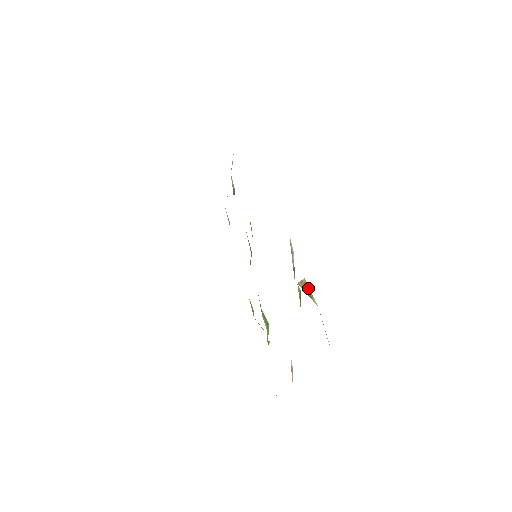
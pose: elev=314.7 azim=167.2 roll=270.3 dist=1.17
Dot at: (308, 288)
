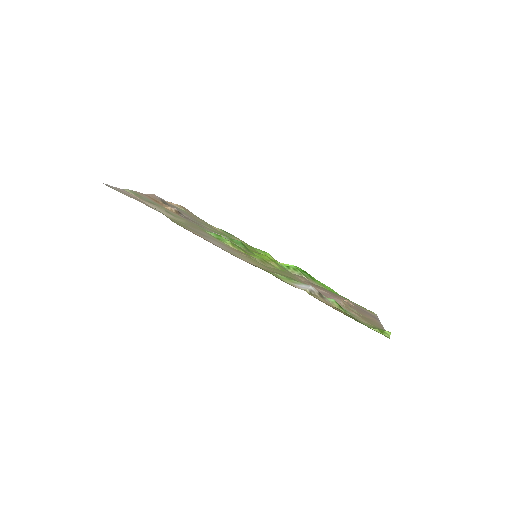
Dot at: (350, 316)
